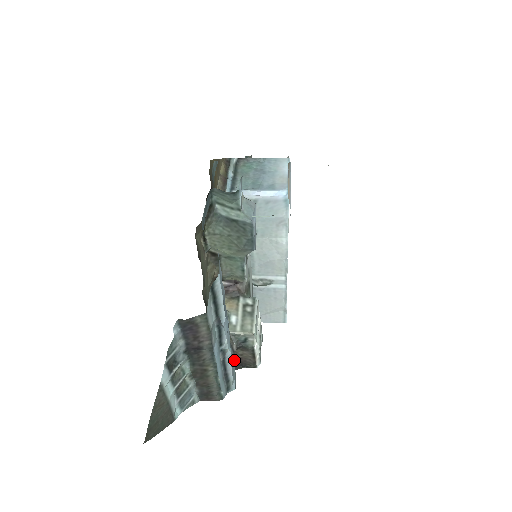
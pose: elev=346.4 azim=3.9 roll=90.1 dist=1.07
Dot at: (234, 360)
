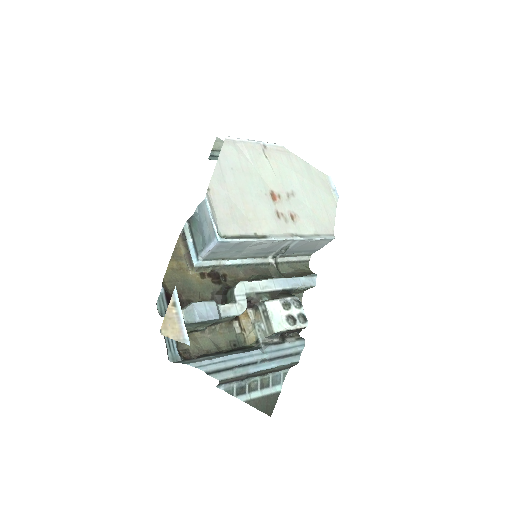
Dot at: (284, 343)
